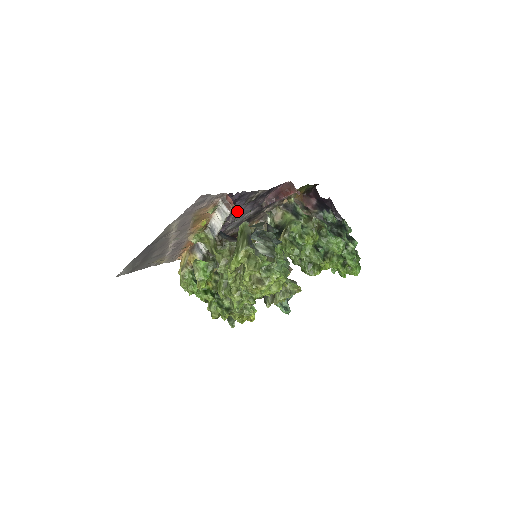
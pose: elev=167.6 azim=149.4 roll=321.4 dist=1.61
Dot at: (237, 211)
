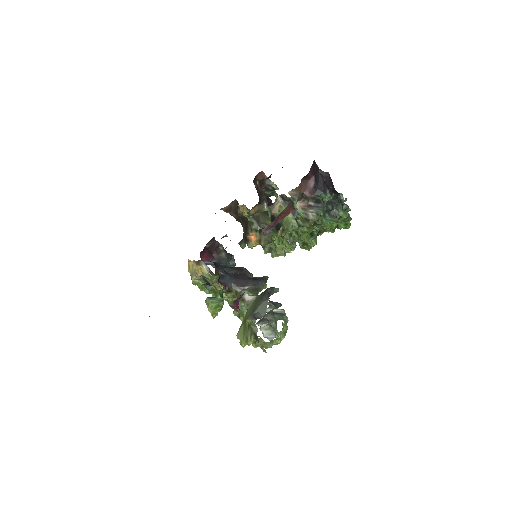
Dot at: occluded
